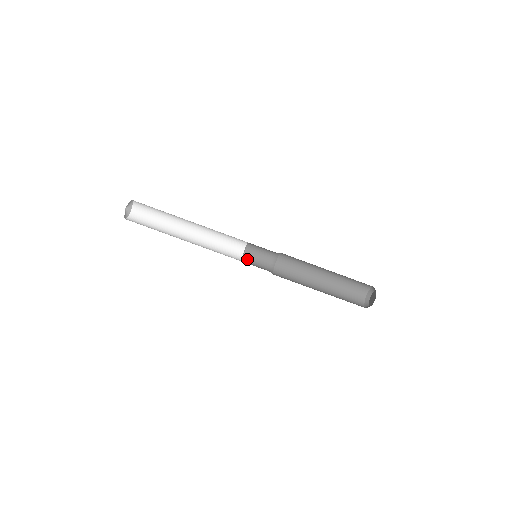
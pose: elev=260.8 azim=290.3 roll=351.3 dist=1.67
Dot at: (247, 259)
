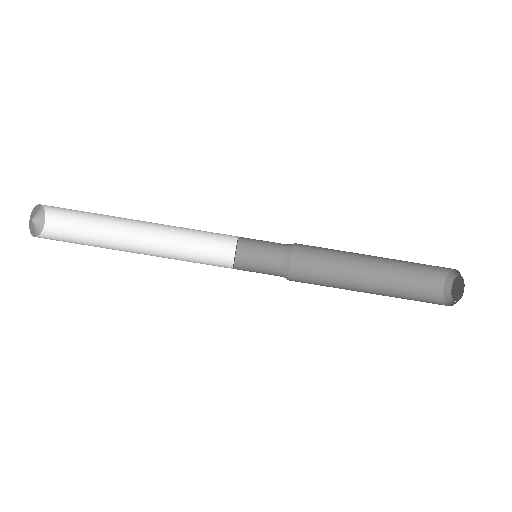
Dot at: (243, 261)
